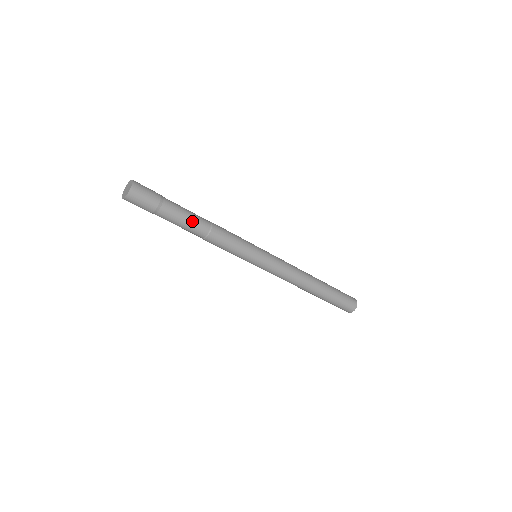
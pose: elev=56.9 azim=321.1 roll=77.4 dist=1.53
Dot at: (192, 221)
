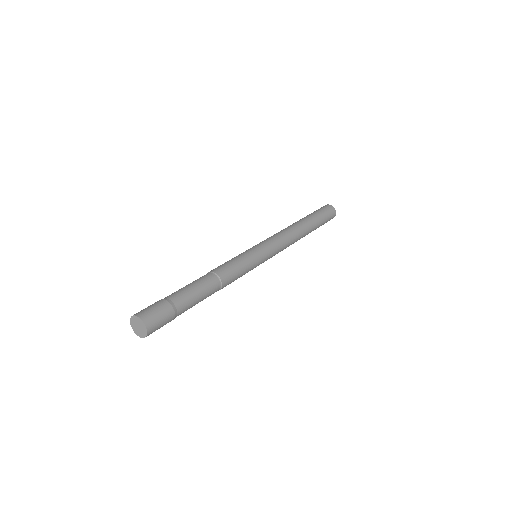
Dot at: (204, 291)
